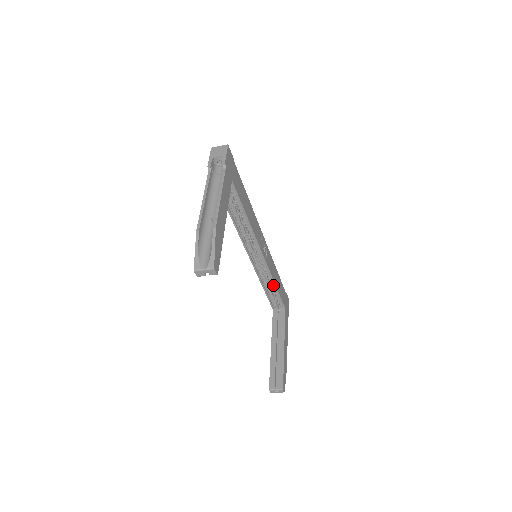
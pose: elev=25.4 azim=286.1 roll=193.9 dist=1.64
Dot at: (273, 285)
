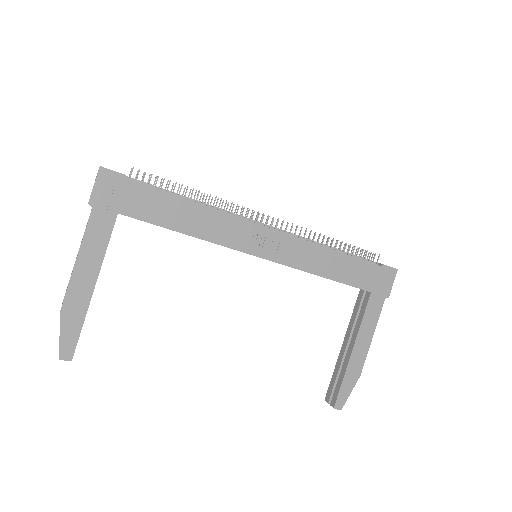
Dot at: (323, 273)
